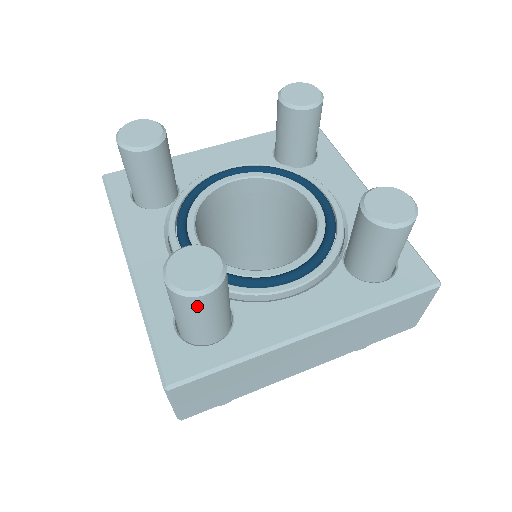
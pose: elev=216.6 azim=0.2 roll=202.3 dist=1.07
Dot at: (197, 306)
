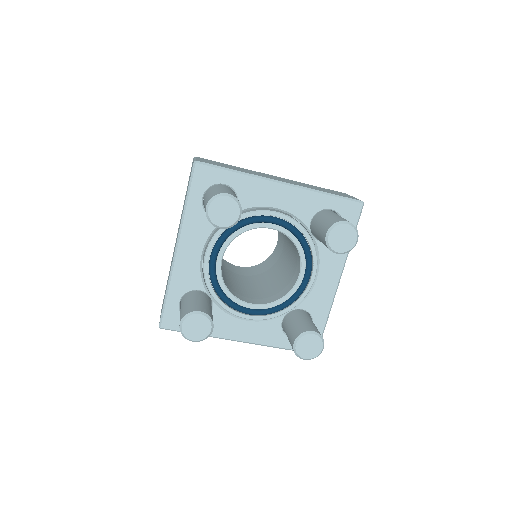
Dot at: occluded
